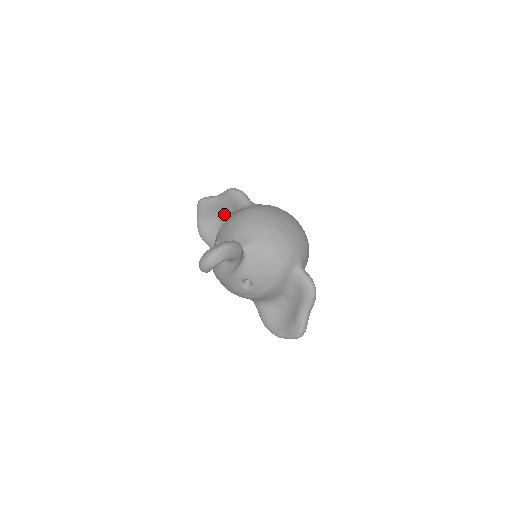
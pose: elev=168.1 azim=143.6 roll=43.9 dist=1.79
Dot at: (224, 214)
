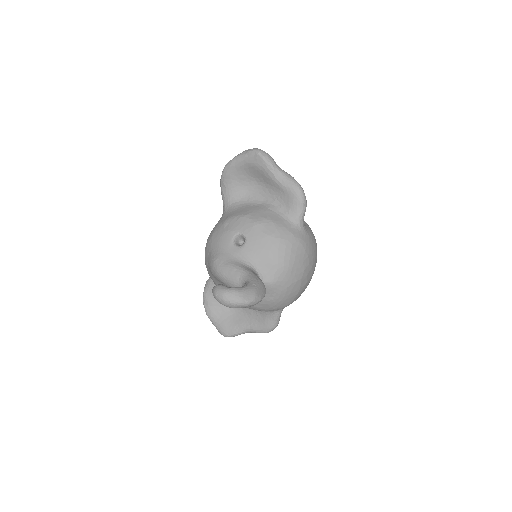
Dot at: (268, 190)
